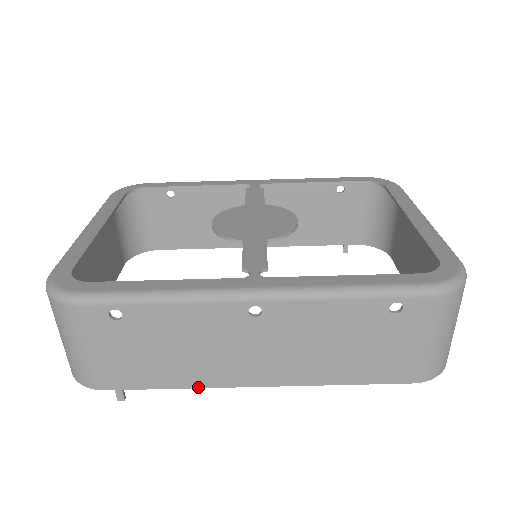
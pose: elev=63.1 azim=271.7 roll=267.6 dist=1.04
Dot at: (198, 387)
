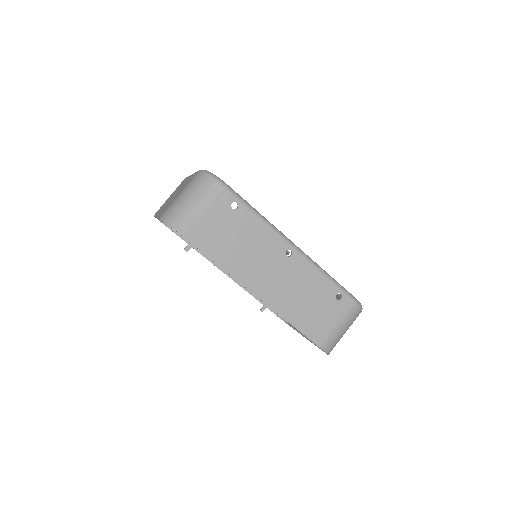
Dot at: (229, 273)
